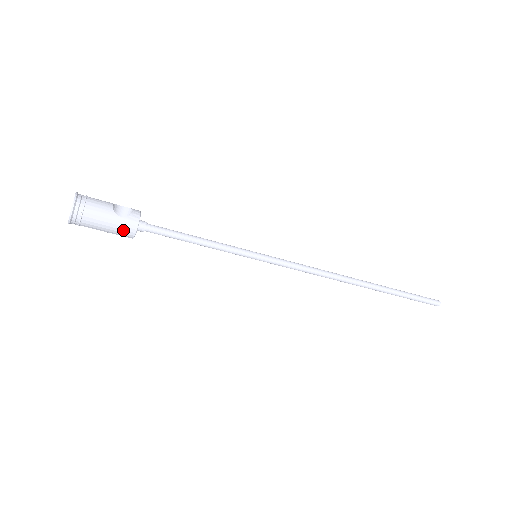
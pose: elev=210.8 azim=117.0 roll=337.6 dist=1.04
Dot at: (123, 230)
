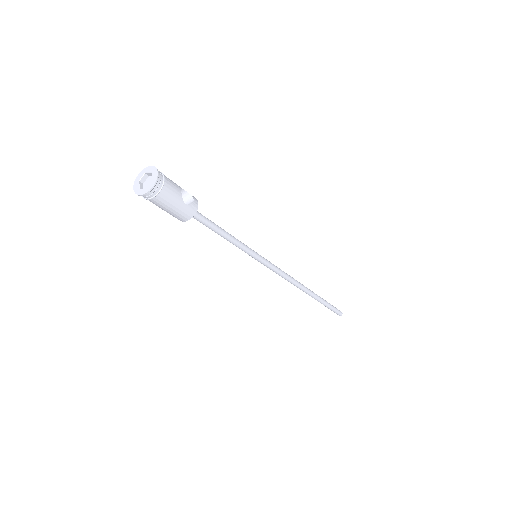
Dot at: (181, 215)
